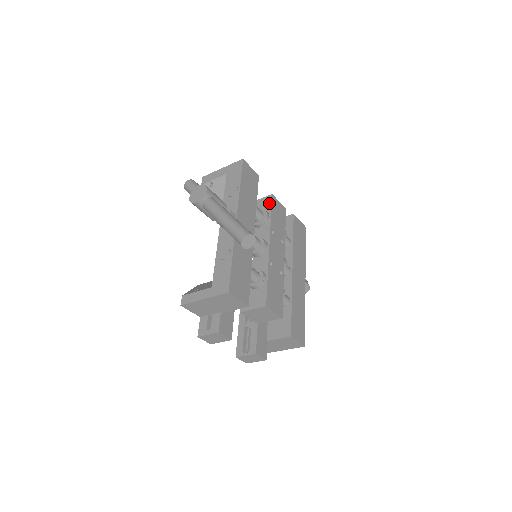
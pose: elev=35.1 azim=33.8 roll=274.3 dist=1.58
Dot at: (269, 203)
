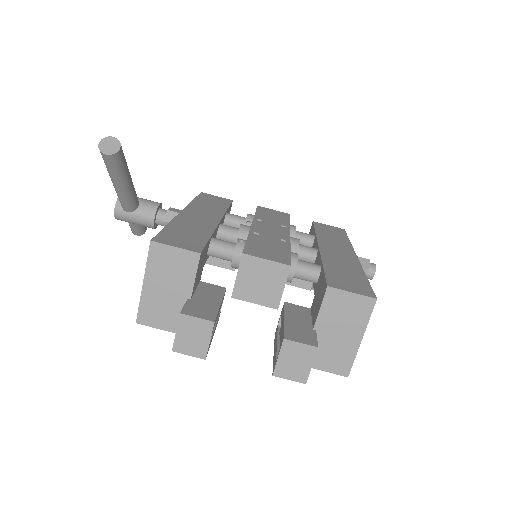
Dot at: occluded
